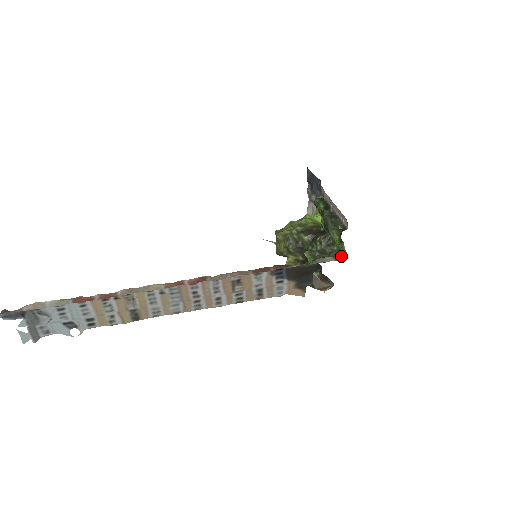
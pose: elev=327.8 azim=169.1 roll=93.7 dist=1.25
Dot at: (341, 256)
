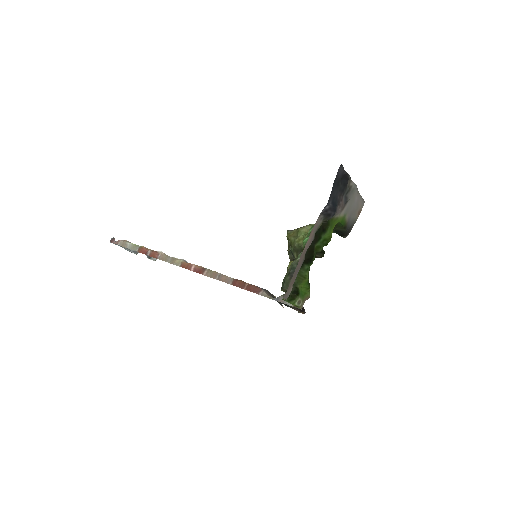
Dot at: occluded
